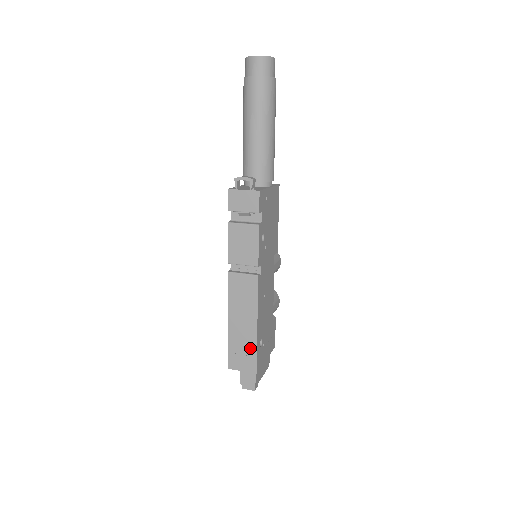
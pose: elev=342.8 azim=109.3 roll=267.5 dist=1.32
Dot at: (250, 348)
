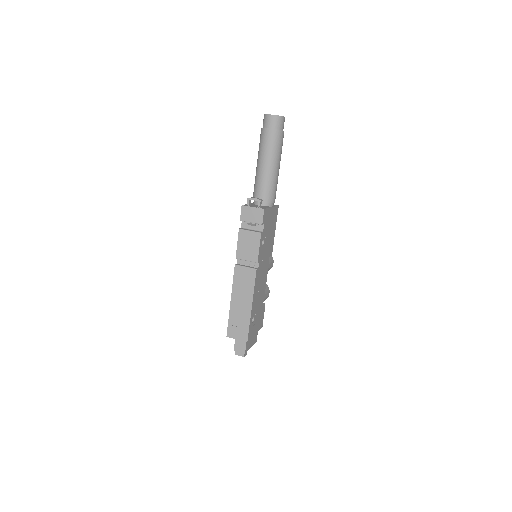
Dot at: (245, 322)
